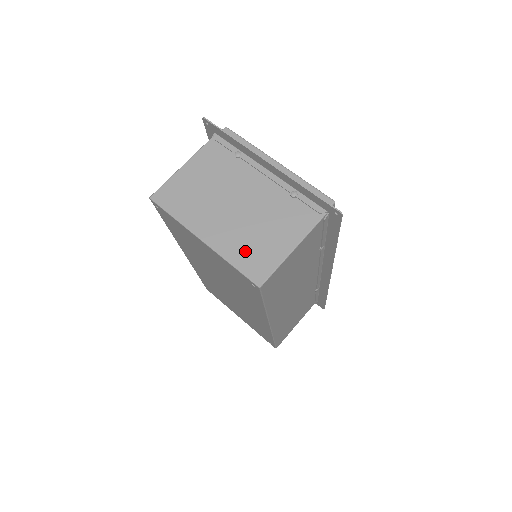
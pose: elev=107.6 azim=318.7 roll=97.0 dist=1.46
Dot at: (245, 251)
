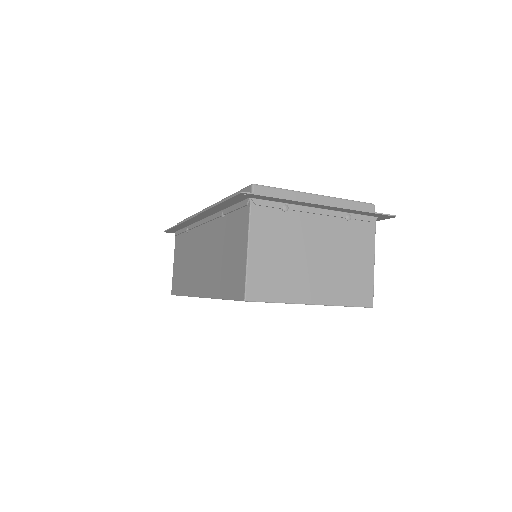
Dot at: (347, 289)
